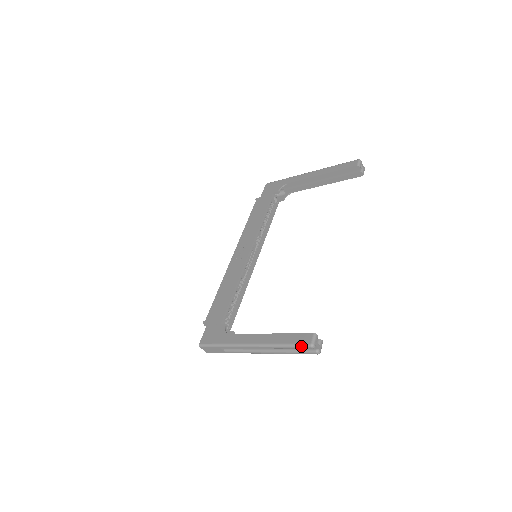
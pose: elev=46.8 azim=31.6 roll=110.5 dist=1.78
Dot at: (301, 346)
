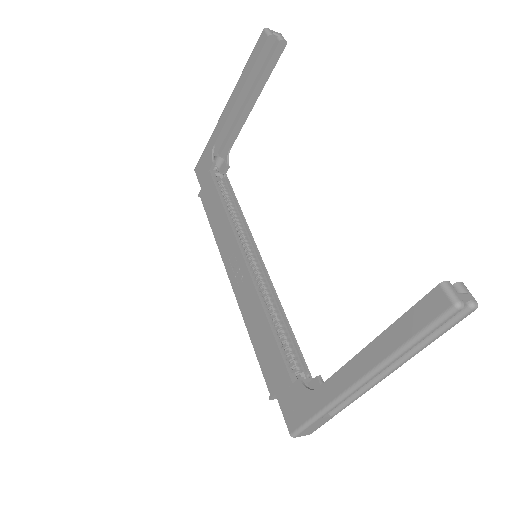
Dot at: (440, 321)
